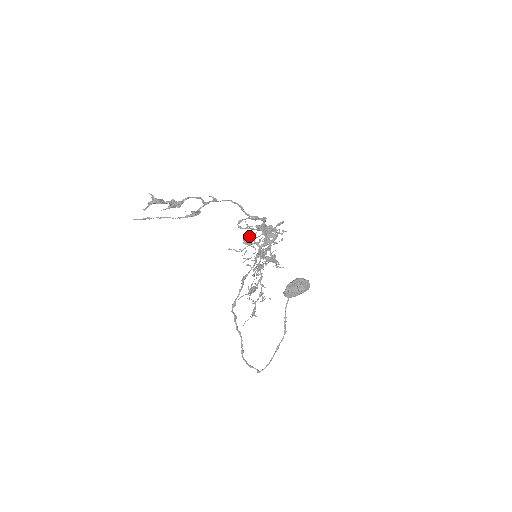
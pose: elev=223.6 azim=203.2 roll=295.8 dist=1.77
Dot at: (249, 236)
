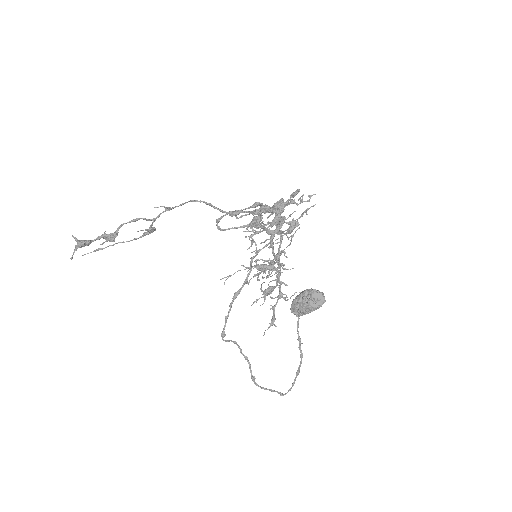
Dot at: (255, 219)
